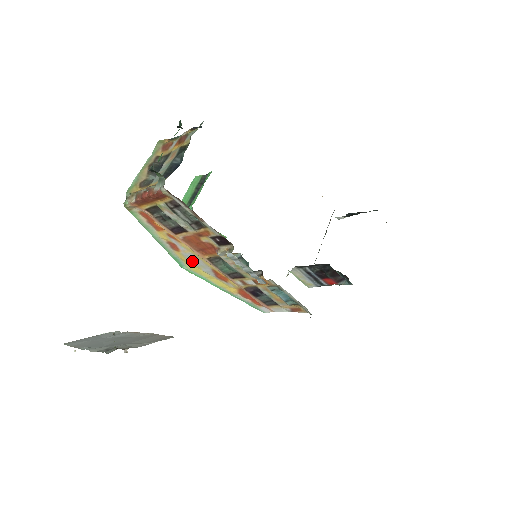
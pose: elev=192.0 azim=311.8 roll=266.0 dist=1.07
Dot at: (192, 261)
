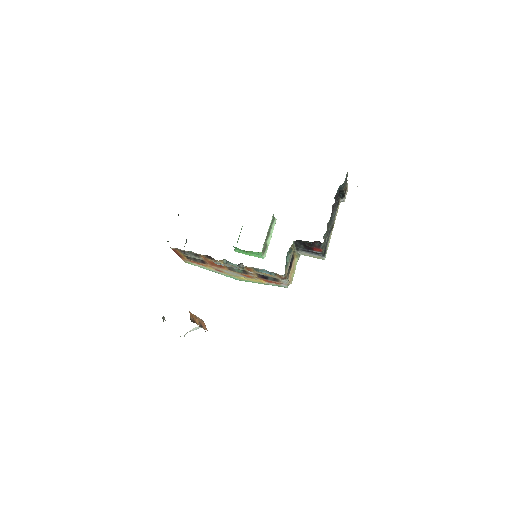
Dot at: (233, 274)
